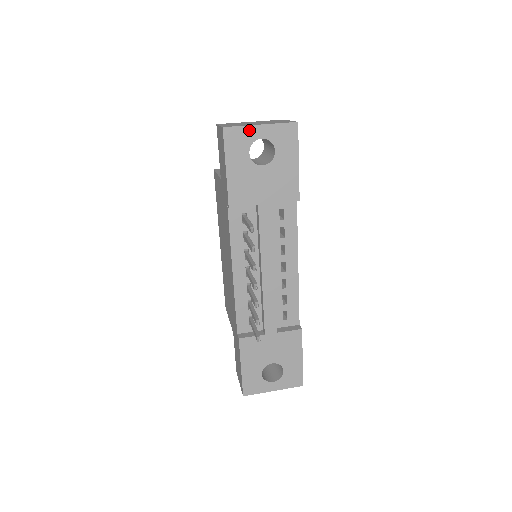
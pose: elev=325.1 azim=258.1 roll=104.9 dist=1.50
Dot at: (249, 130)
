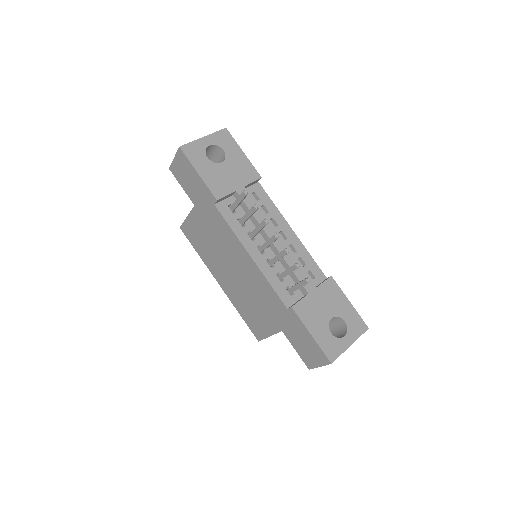
Dot at: (198, 143)
